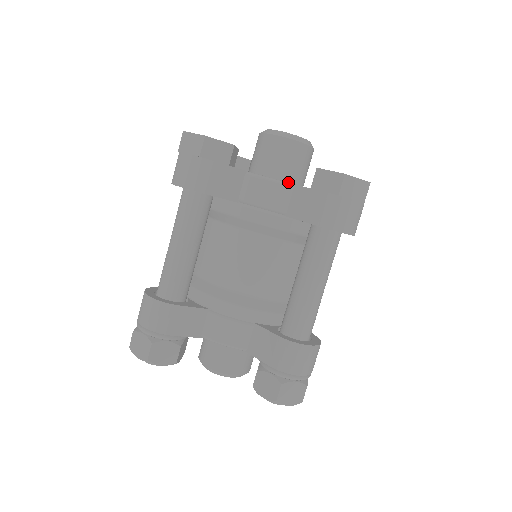
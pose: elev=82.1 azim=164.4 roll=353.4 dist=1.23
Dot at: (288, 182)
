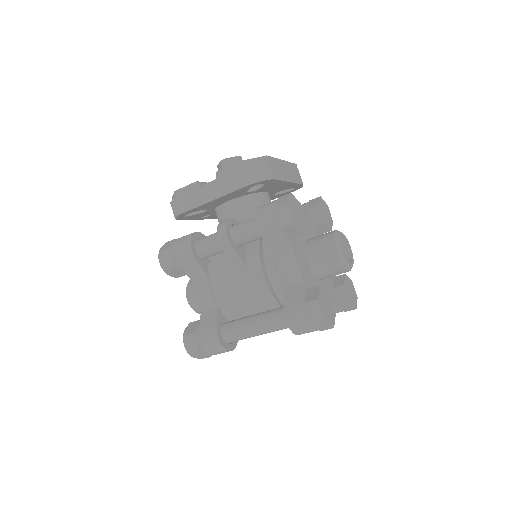
Dot at: occluded
